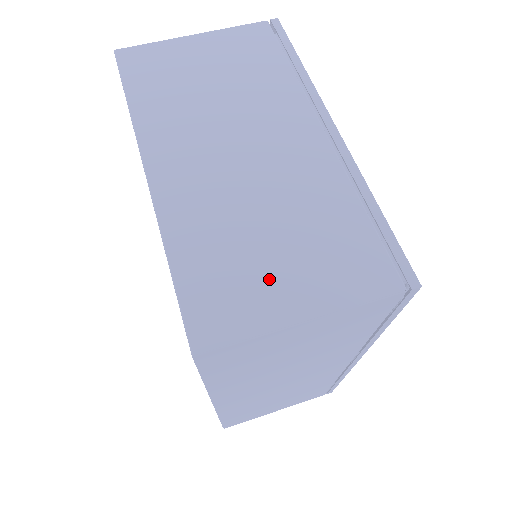
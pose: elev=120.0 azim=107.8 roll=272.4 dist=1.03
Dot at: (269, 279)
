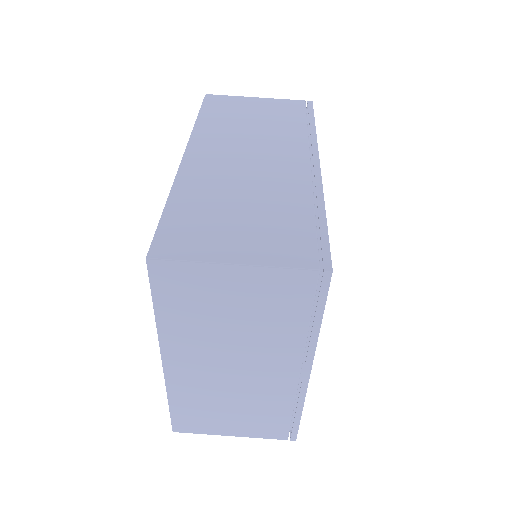
Dot at: (221, 422)
